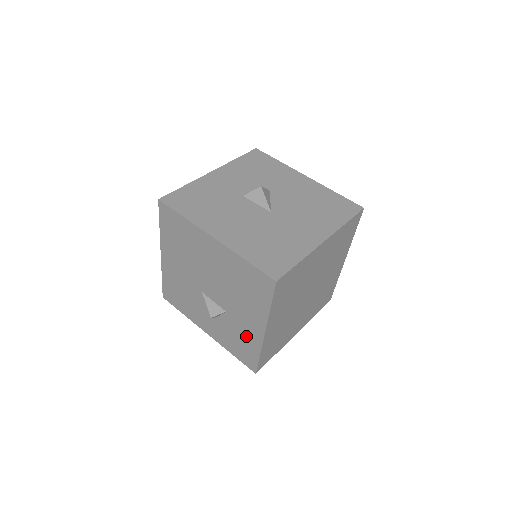
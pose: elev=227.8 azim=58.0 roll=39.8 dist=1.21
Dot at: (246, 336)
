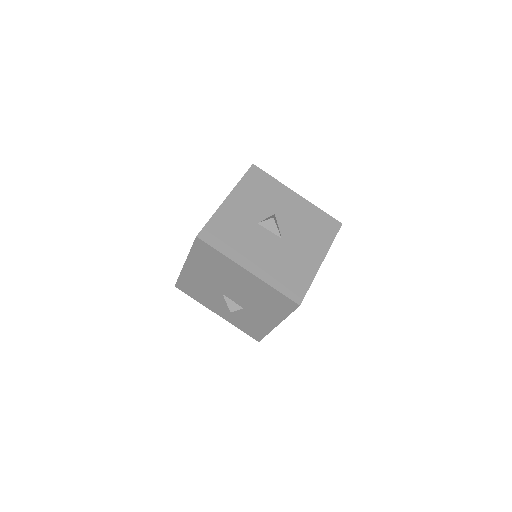
Dot at: (258, 323)
